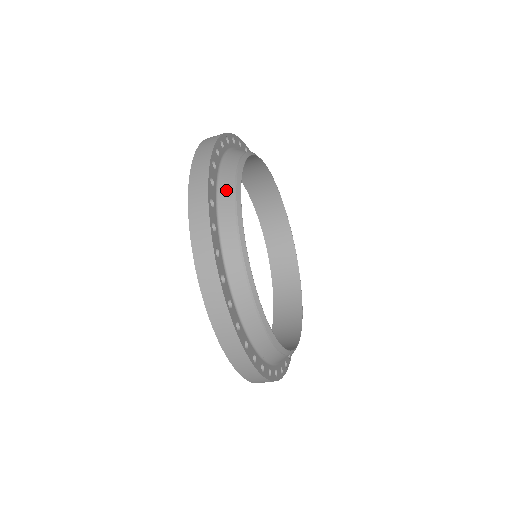
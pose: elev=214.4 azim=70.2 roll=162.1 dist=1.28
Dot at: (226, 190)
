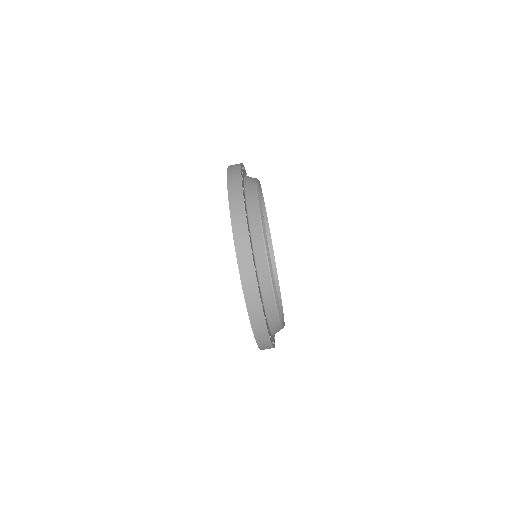
Dot at: (250, 187)
